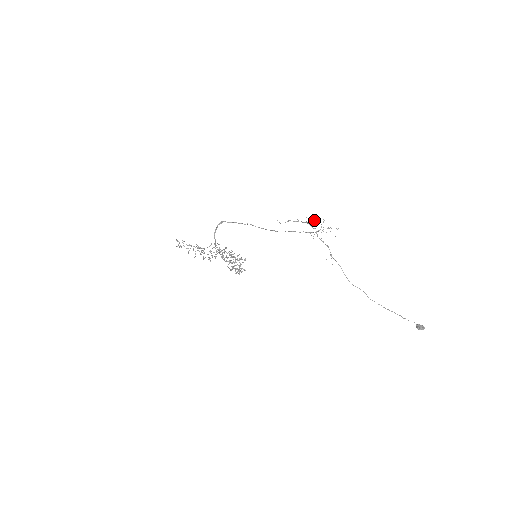
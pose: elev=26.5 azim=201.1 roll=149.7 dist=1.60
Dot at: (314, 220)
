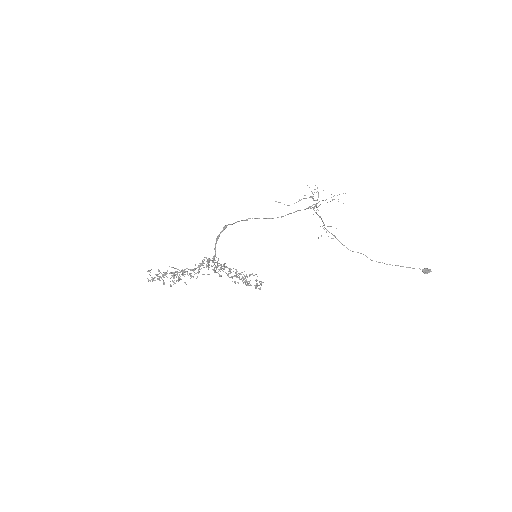
Dot at: (323, 190)
